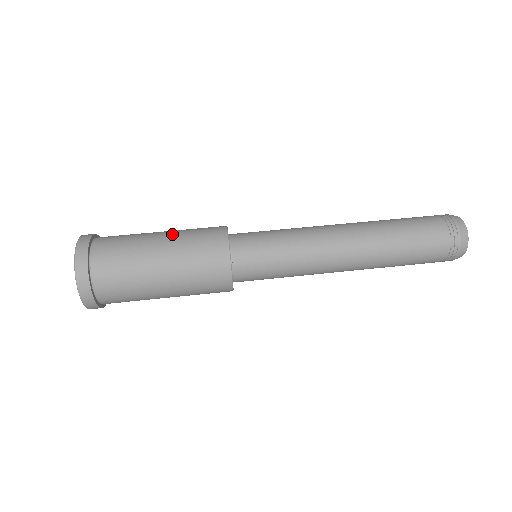
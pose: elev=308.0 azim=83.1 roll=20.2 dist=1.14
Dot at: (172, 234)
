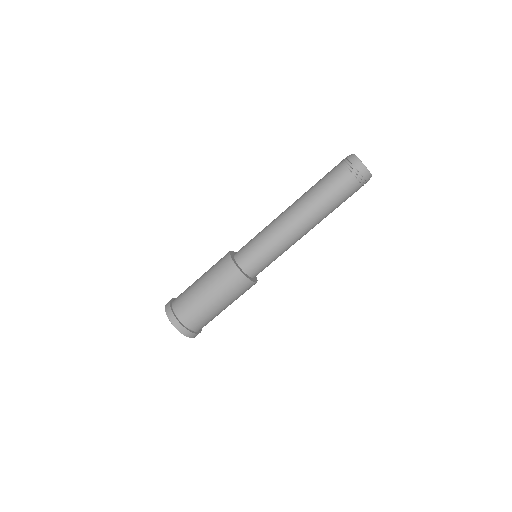
Dot at: (205, 275)
